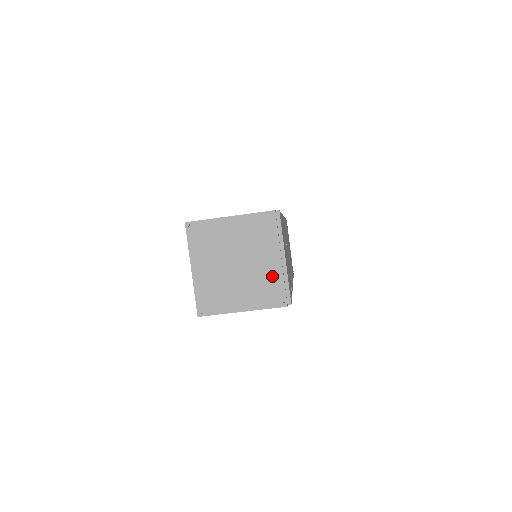
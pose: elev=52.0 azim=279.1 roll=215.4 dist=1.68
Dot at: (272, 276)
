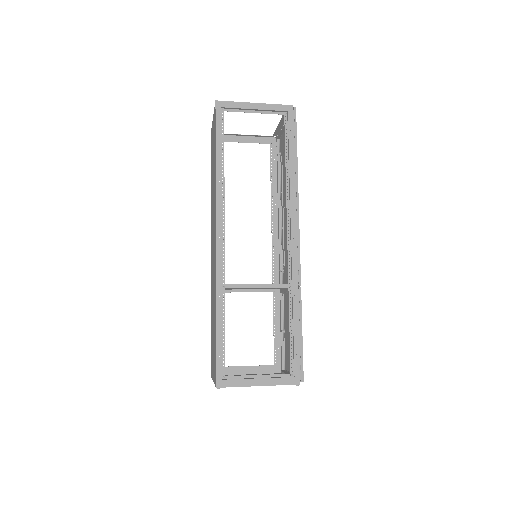
Dot at: occluded
